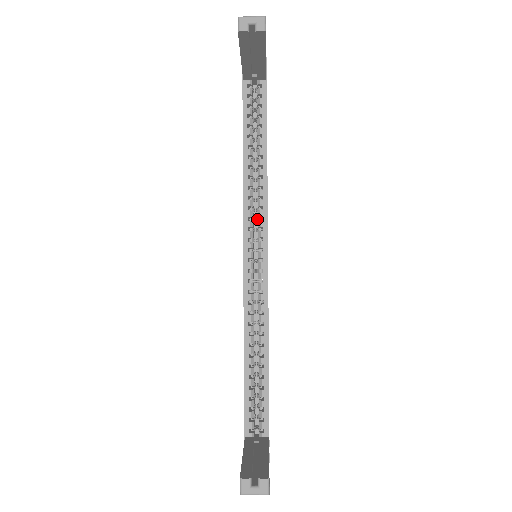
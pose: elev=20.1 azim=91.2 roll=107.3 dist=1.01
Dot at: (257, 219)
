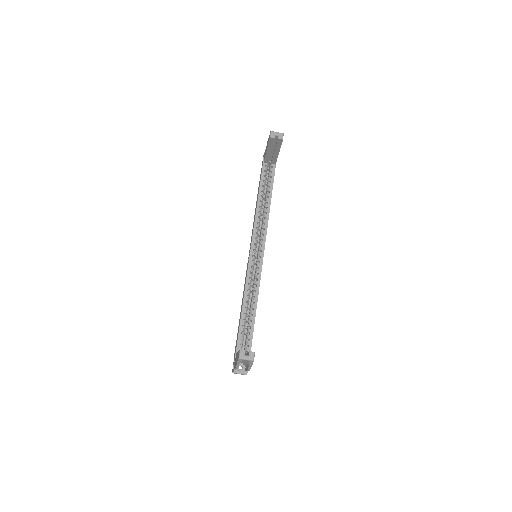
Dot at: occluded
